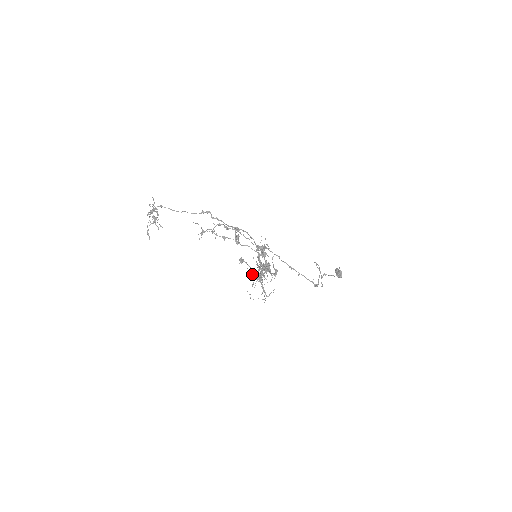
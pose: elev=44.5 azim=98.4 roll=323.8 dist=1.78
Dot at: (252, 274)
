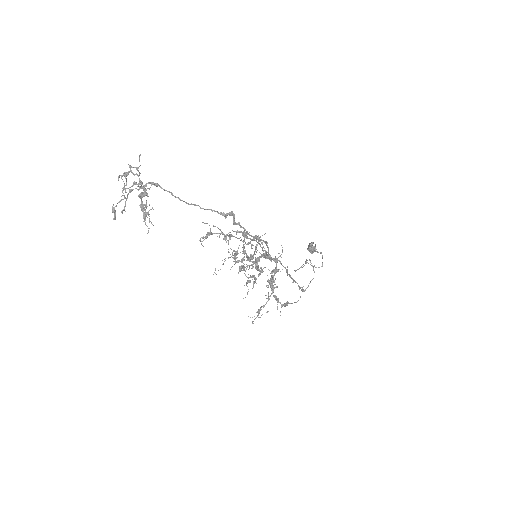
Dot at: occluded
